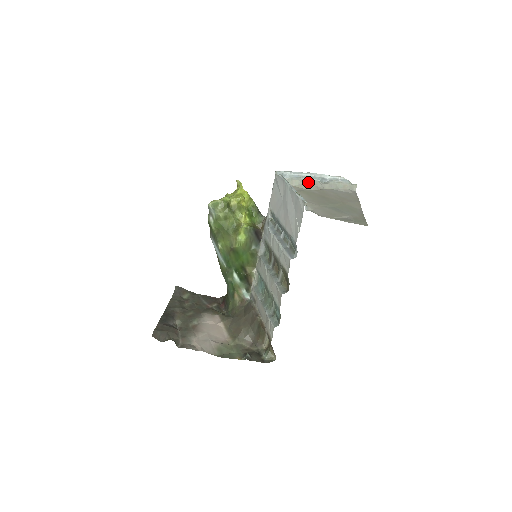
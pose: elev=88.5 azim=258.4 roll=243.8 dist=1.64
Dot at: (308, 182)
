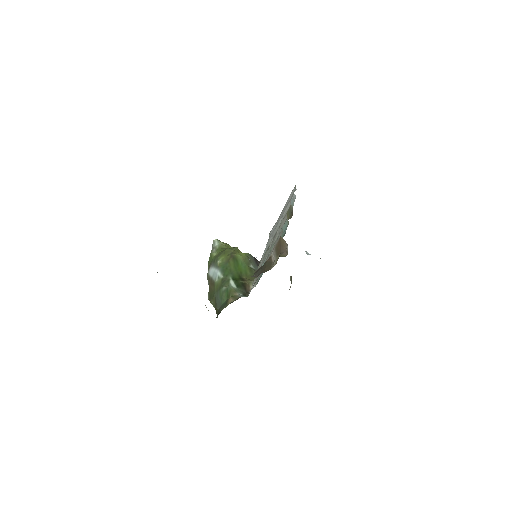
Dot at: occluded
